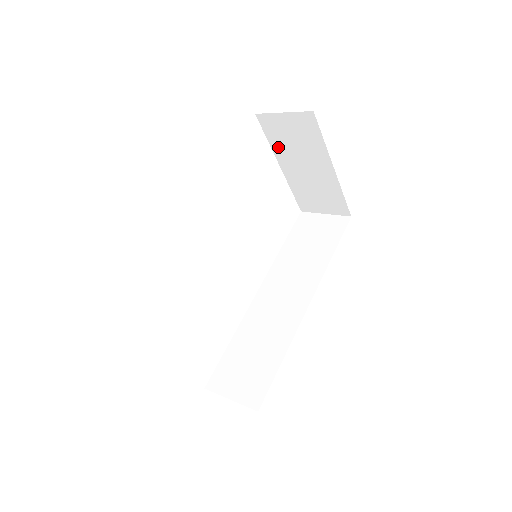
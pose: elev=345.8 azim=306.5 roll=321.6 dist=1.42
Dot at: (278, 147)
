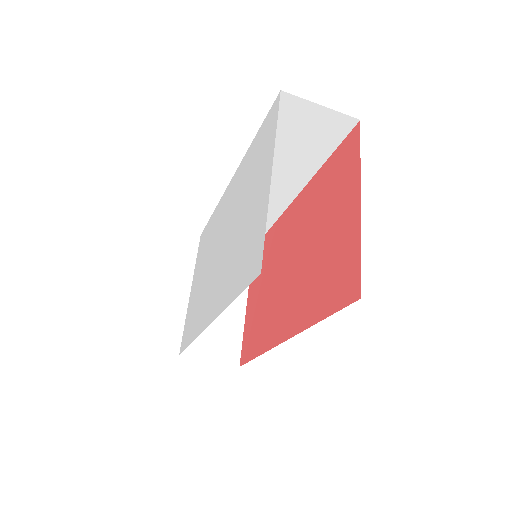
Dot at: occluded
